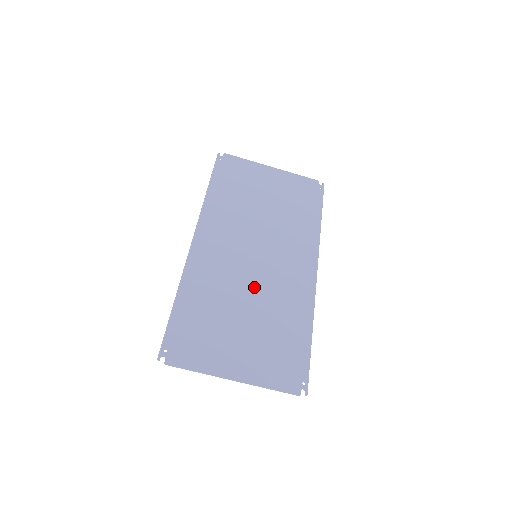
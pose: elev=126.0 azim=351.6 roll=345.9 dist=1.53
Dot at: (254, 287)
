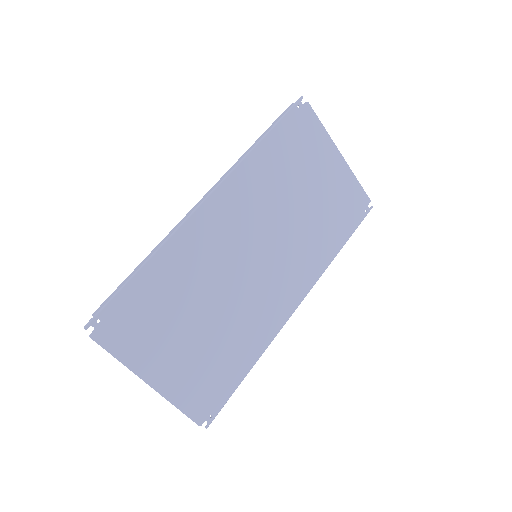
Dot at: (232, 292)
